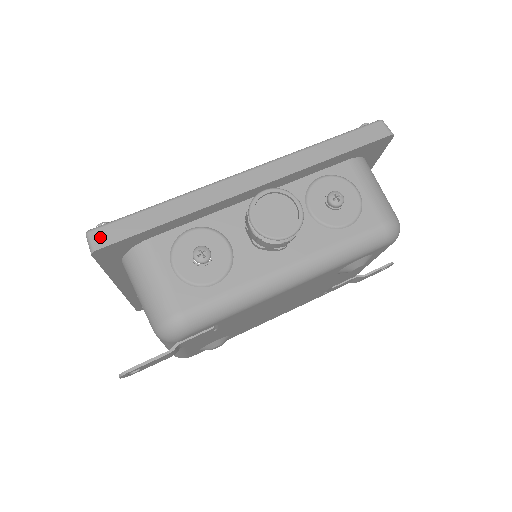
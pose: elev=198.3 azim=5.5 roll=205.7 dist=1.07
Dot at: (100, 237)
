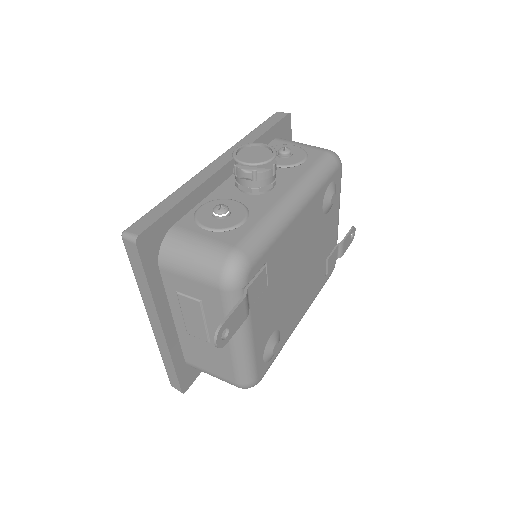
Dot at: (135, 229)
